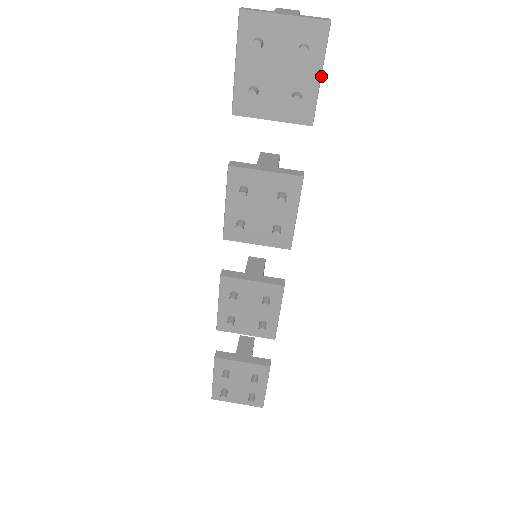
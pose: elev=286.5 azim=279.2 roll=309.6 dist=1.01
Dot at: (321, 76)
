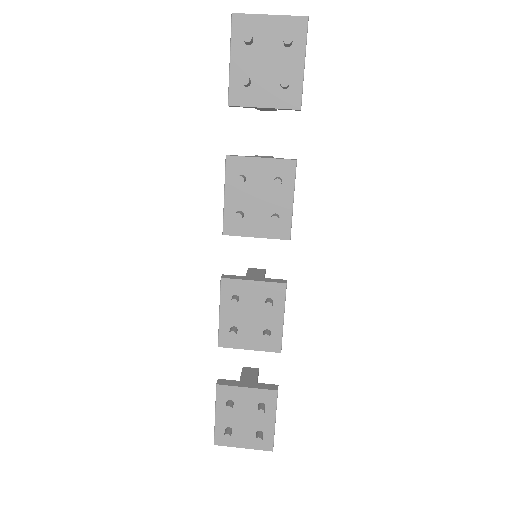
Dot at: (304, 64)
